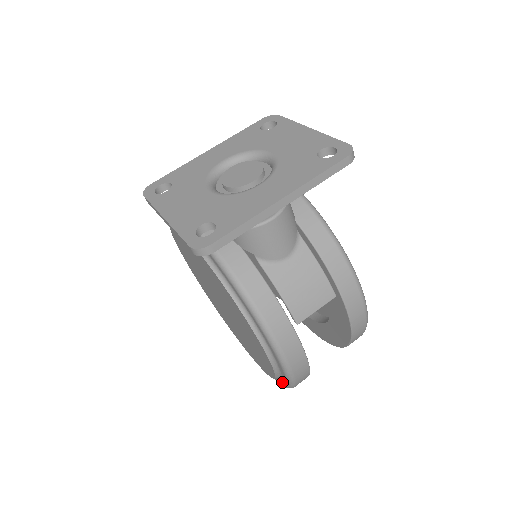
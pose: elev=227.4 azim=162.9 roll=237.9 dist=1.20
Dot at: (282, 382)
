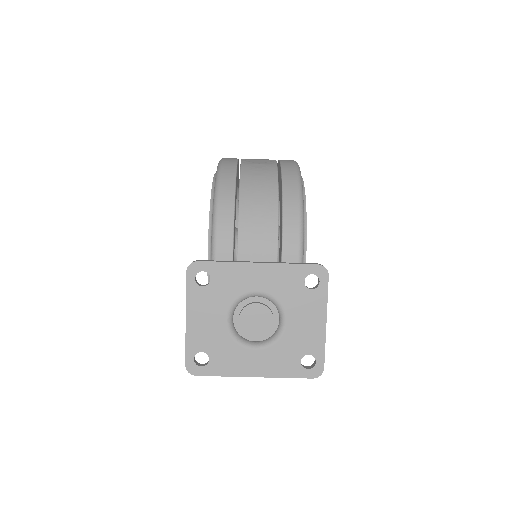
Dot at: occluded
